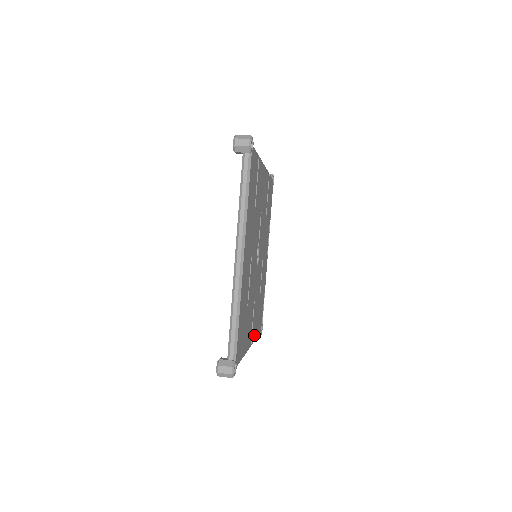
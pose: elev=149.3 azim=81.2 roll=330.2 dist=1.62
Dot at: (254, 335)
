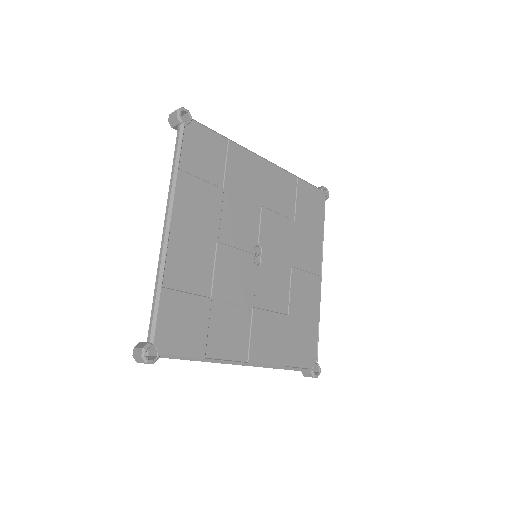
Dot at: (265, 357)
